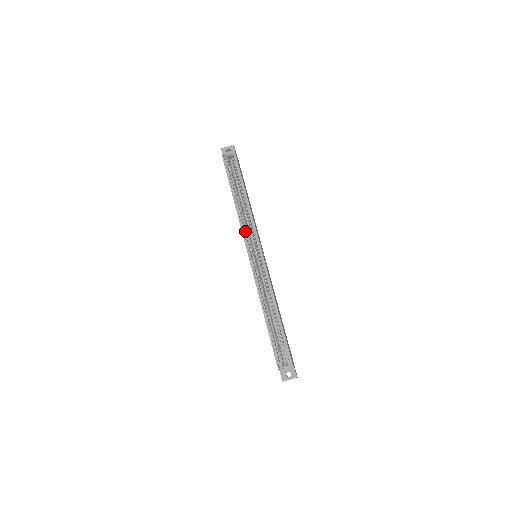
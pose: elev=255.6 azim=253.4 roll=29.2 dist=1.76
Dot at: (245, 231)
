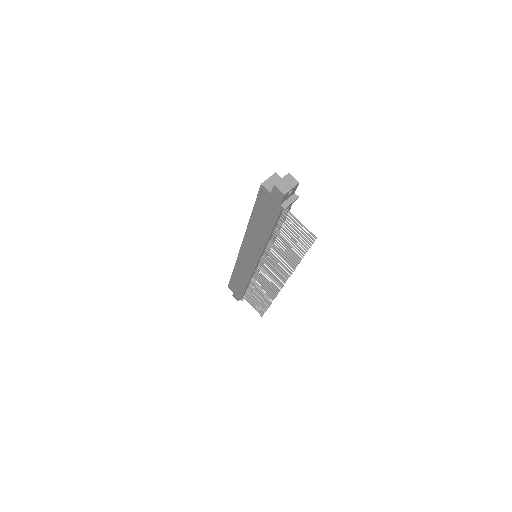
Dot at: occluded
